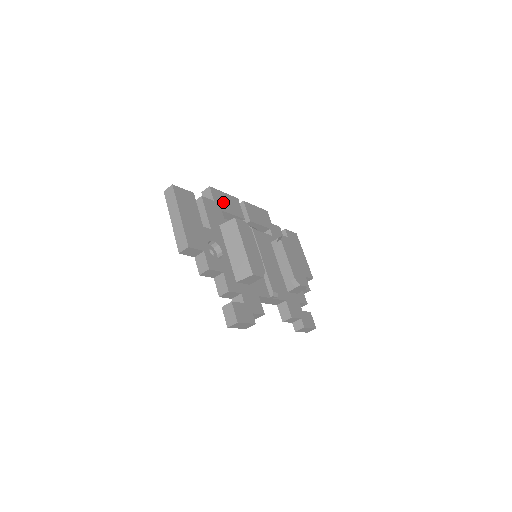
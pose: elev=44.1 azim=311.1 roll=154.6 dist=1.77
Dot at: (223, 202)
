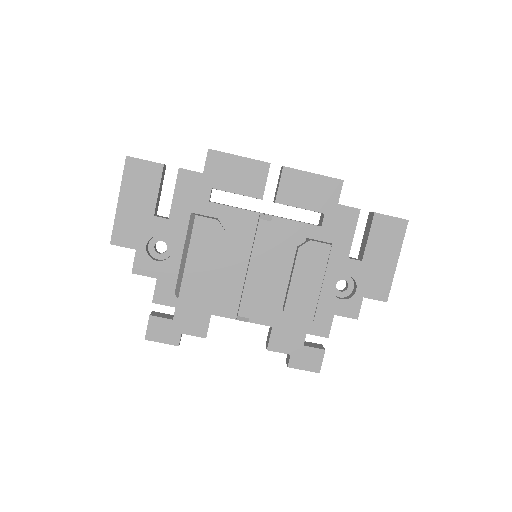
Dot at: (225, 173)
